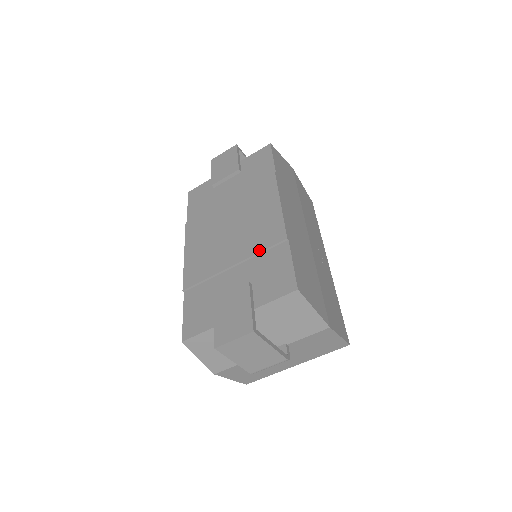
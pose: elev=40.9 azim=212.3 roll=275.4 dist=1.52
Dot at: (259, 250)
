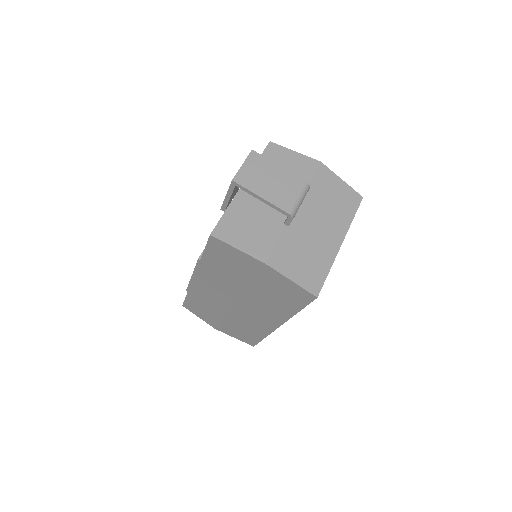
Dot at: occluded
